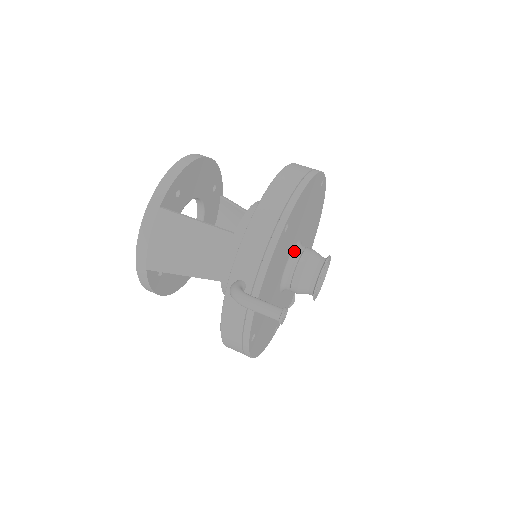
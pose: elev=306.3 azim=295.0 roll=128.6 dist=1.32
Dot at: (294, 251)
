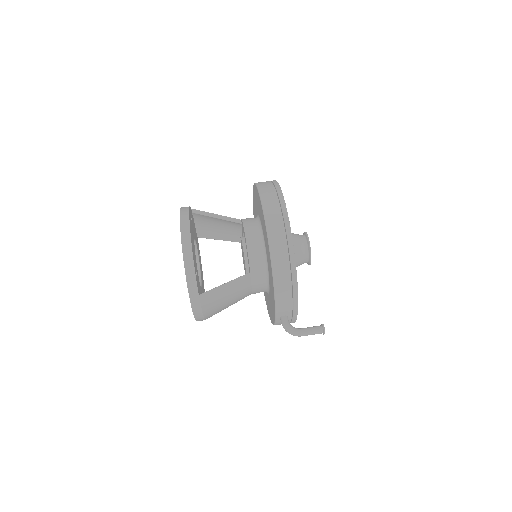
Dot at: occluded
